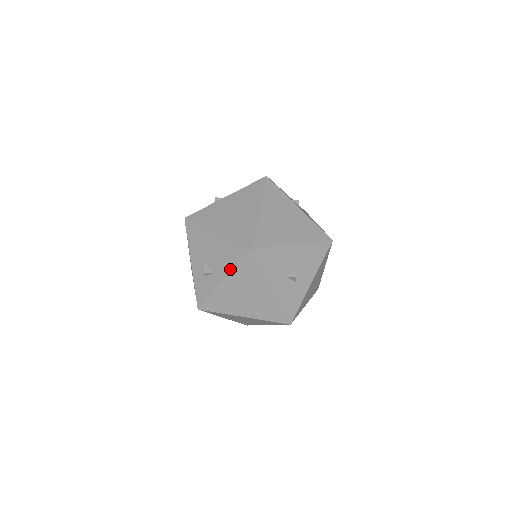
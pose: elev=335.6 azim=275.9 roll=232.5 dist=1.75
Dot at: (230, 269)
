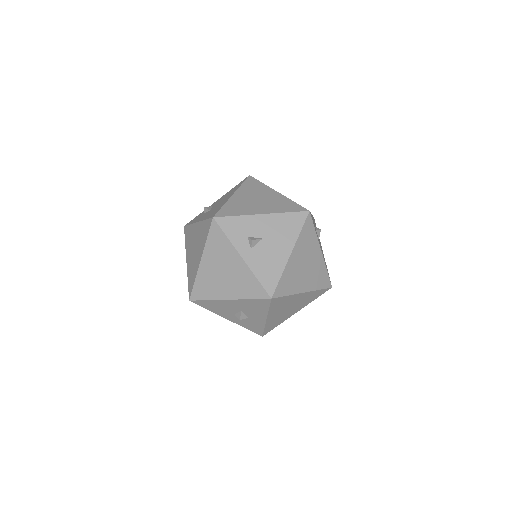
Dot at: occluded
